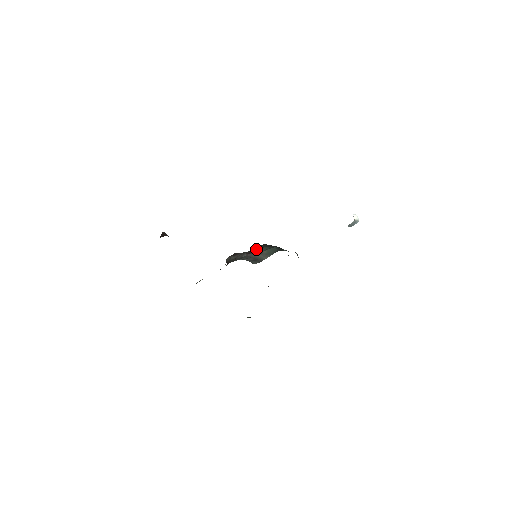
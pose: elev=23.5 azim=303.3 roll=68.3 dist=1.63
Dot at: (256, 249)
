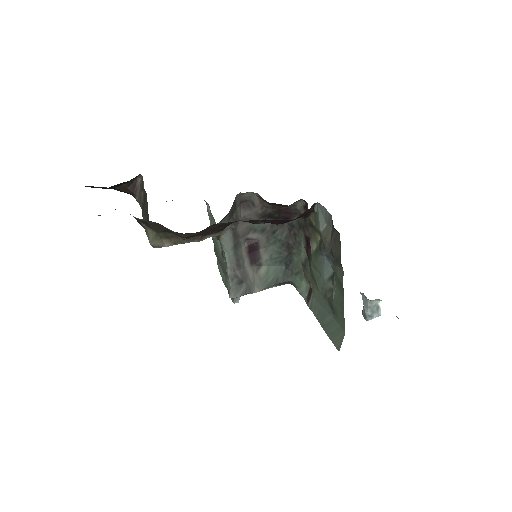
Dot at: (264, 239)
